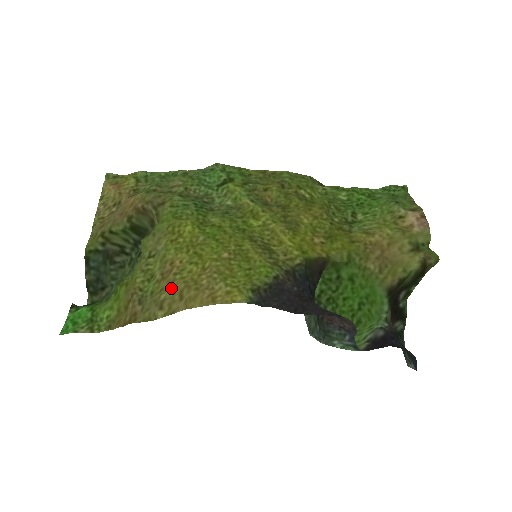
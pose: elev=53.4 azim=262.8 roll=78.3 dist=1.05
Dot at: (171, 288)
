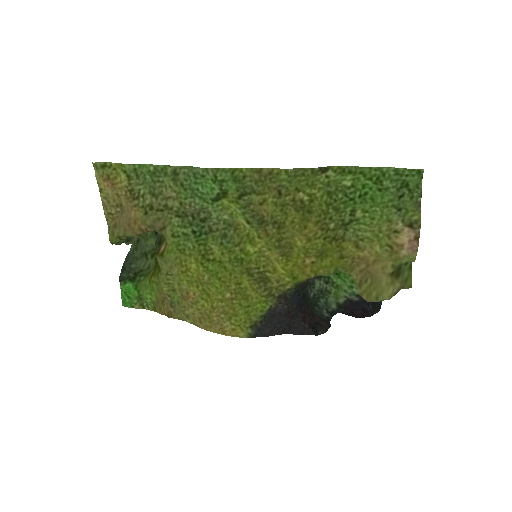
Dot at: (191, 311)
